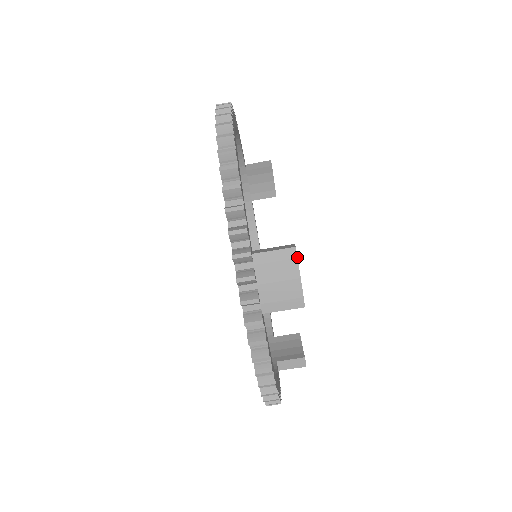
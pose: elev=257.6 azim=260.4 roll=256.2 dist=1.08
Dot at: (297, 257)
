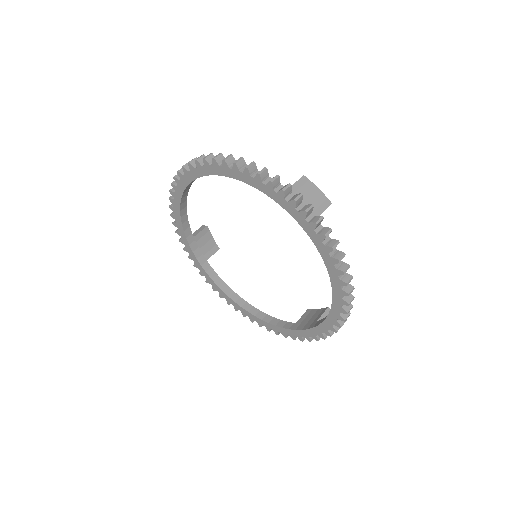
Dot at: occluded
